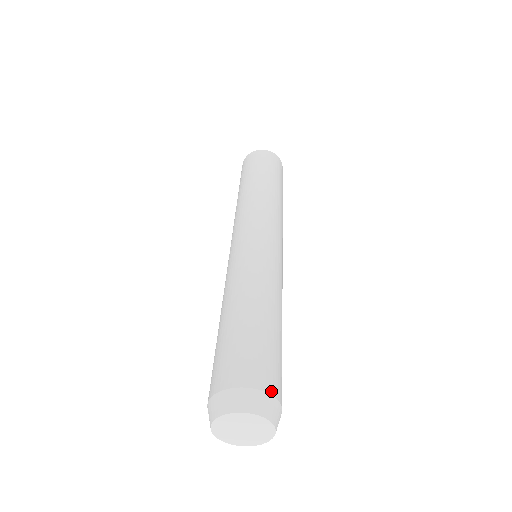
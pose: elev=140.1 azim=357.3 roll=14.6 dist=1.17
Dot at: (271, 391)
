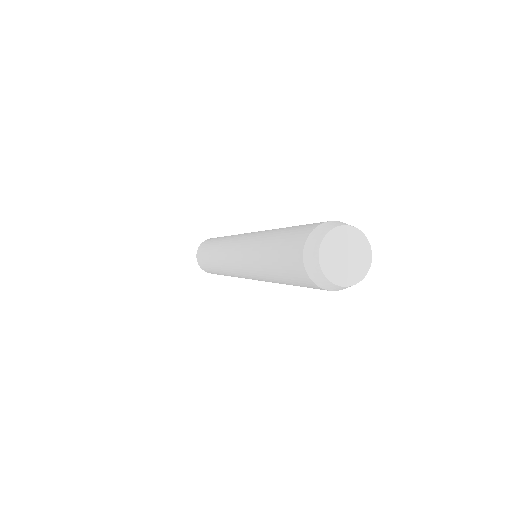
Dot at: occluded
